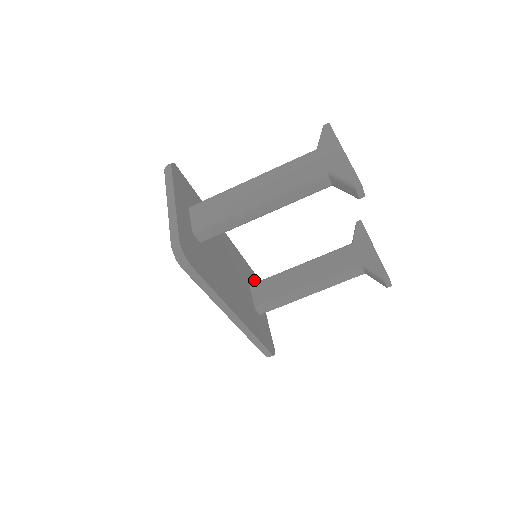
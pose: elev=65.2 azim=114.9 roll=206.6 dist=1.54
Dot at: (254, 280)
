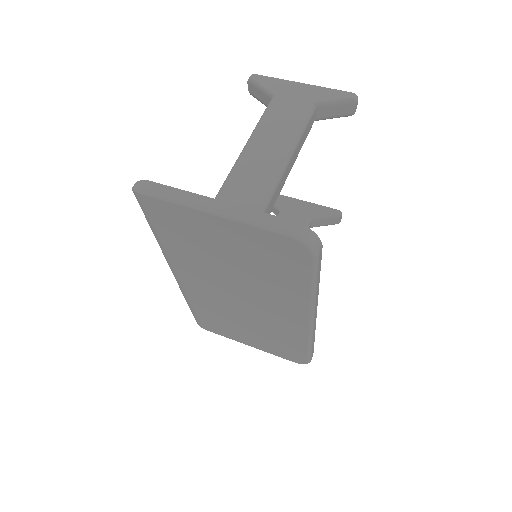
Dot at: occluded
